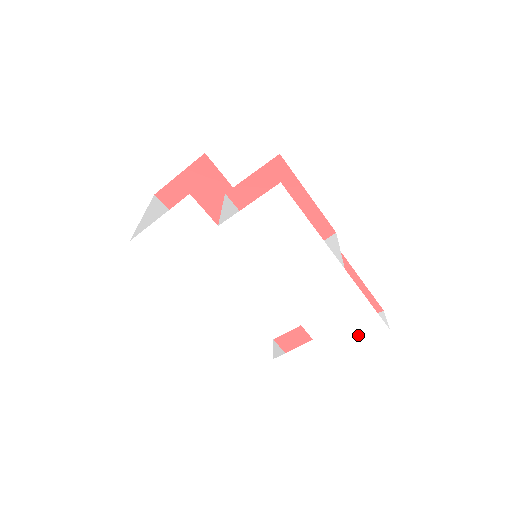
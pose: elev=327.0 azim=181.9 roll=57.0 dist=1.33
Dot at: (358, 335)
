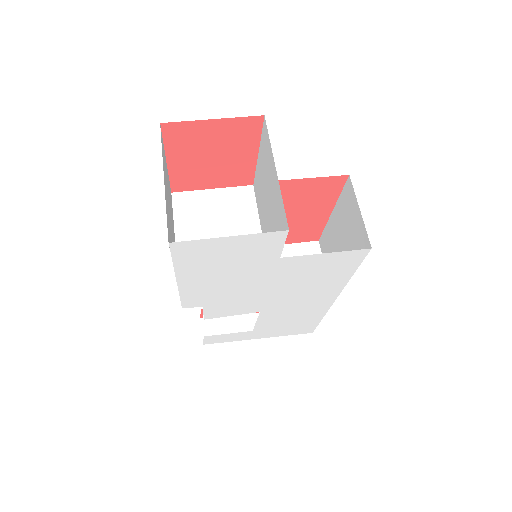
Dot at: (288, 332)
